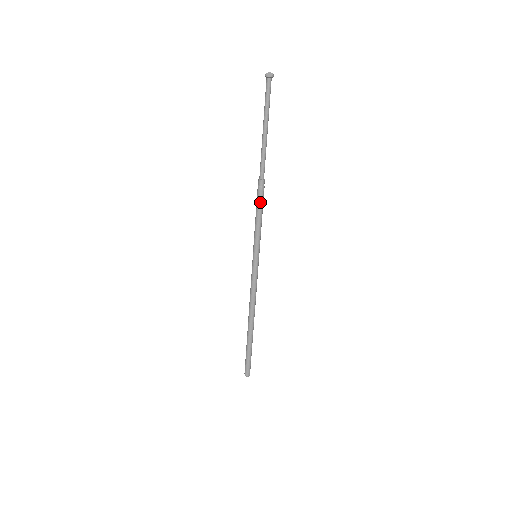
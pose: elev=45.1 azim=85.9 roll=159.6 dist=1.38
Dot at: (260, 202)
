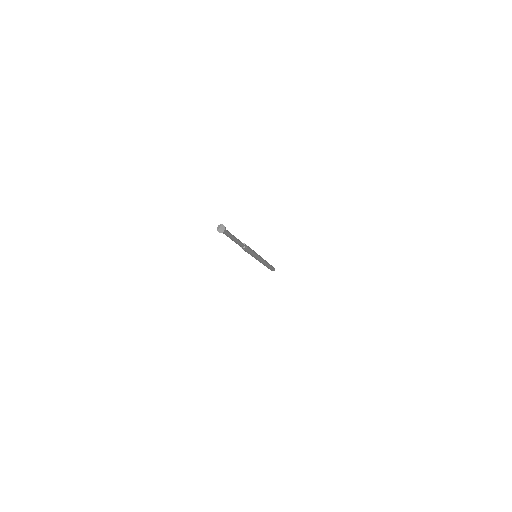
Dot at: (246, 251)
